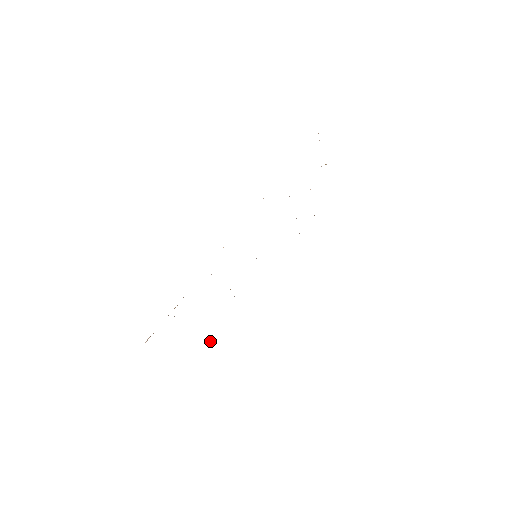
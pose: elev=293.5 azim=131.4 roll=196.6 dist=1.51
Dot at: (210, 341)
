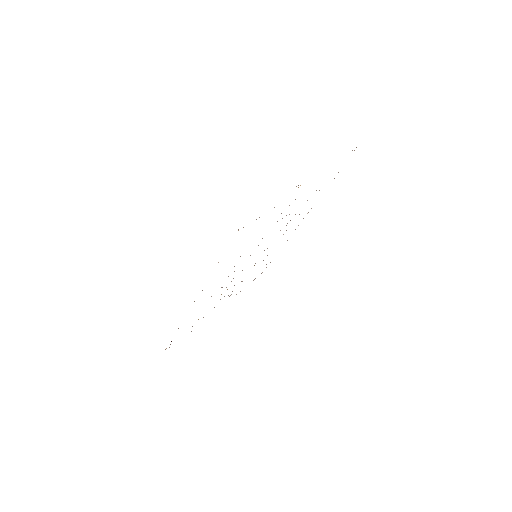
Dot at: (262, 272)
